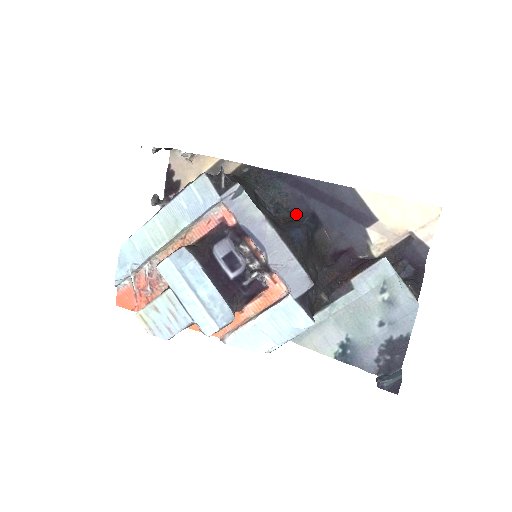
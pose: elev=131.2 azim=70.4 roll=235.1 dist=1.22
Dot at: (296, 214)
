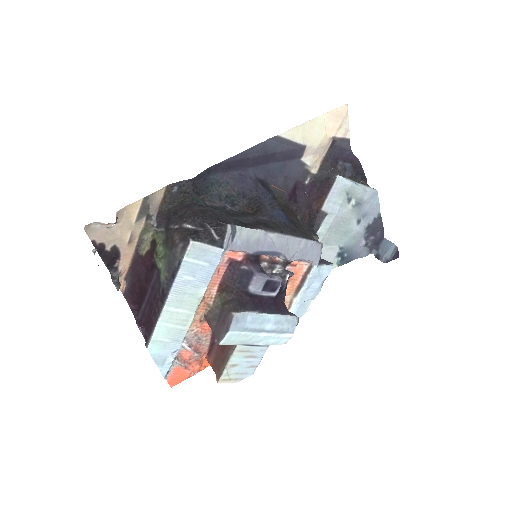
Dot at: (251, 194)
